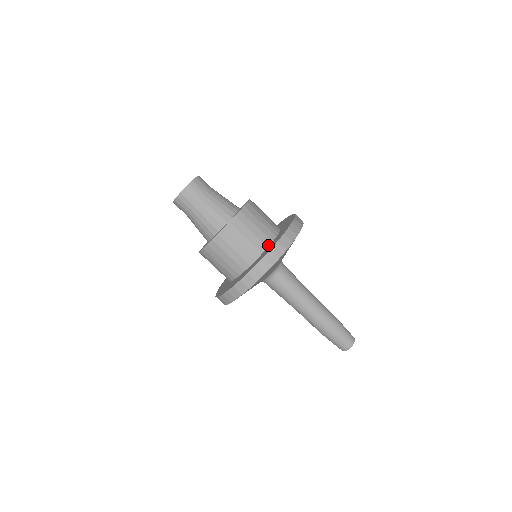
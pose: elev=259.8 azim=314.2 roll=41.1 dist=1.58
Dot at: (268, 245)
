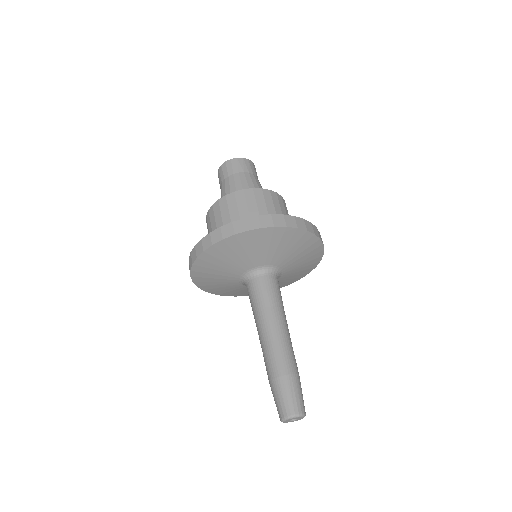
Dot at: occluded
